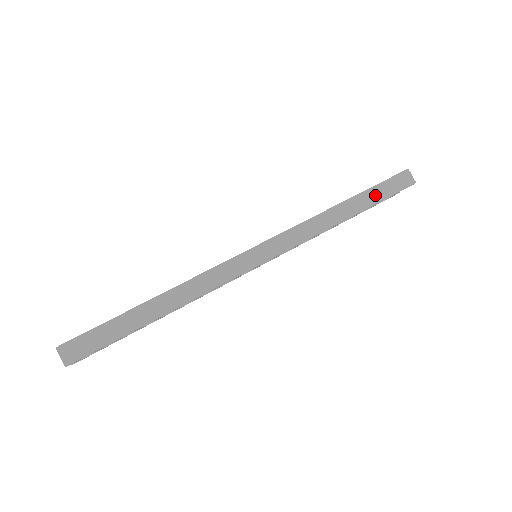
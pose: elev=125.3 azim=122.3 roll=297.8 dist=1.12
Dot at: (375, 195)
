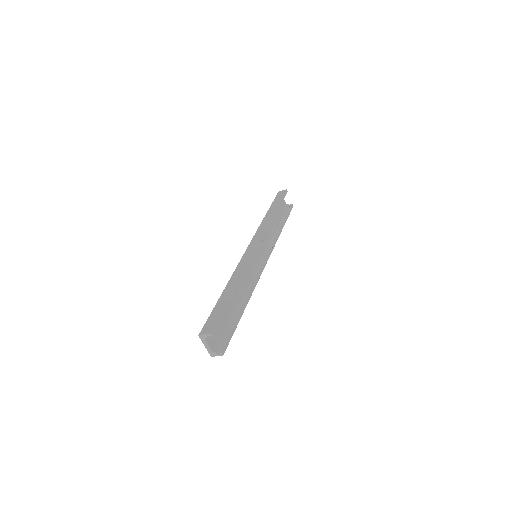
Dot at: (275, 204)
